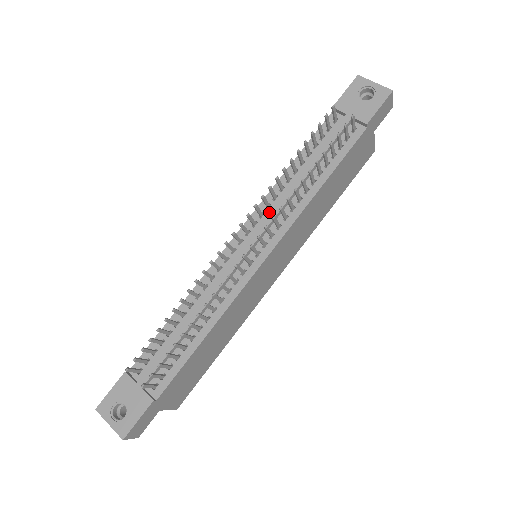
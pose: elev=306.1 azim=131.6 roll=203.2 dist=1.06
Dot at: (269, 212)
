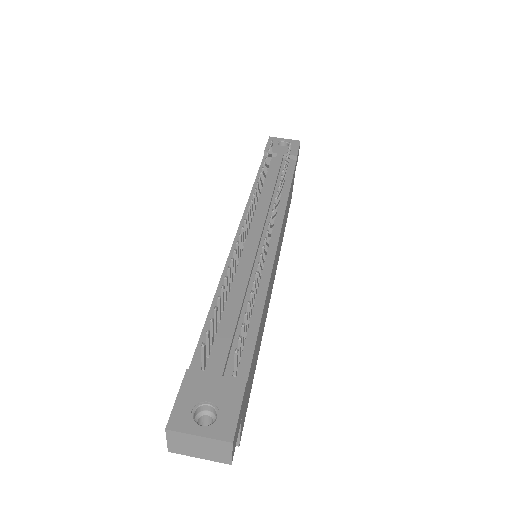
Dot at: occluded
